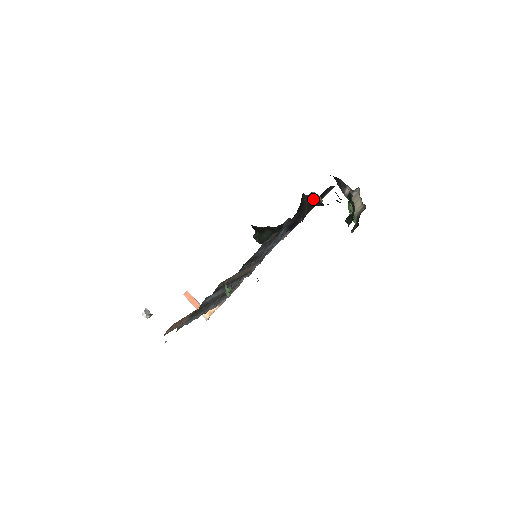
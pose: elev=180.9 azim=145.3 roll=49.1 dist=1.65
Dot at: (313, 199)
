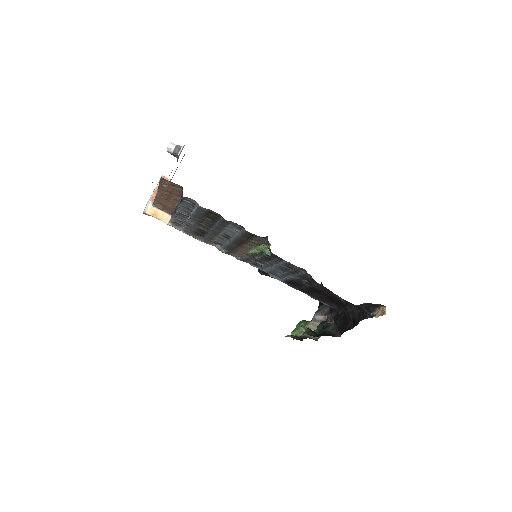
Dot at: (374, 308)
